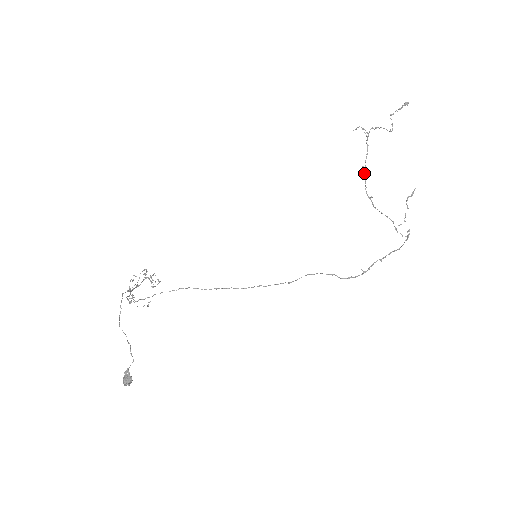
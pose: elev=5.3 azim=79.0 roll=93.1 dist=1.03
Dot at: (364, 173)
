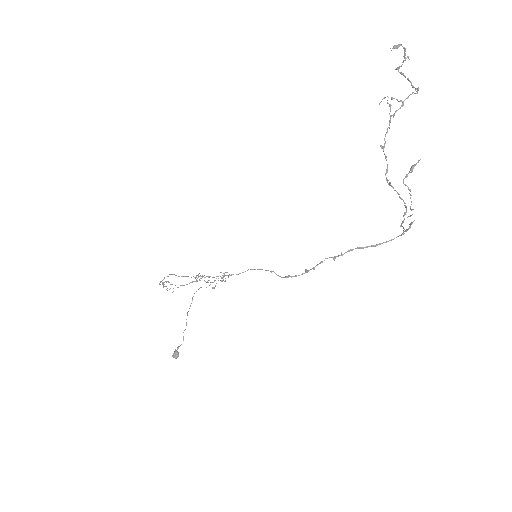
Dot at: (384, 154)
